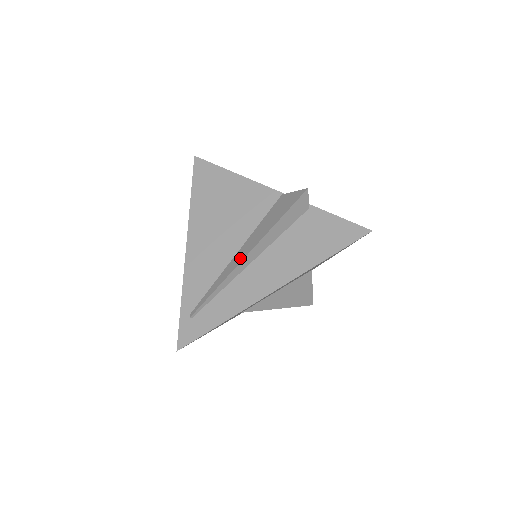
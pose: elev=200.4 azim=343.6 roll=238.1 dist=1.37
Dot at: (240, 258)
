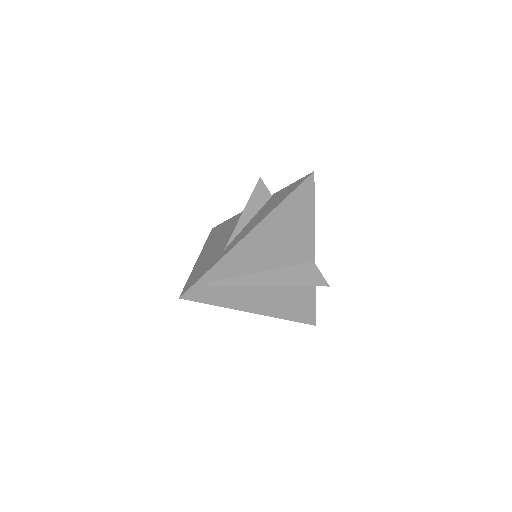
Dot at: (266, 282)
